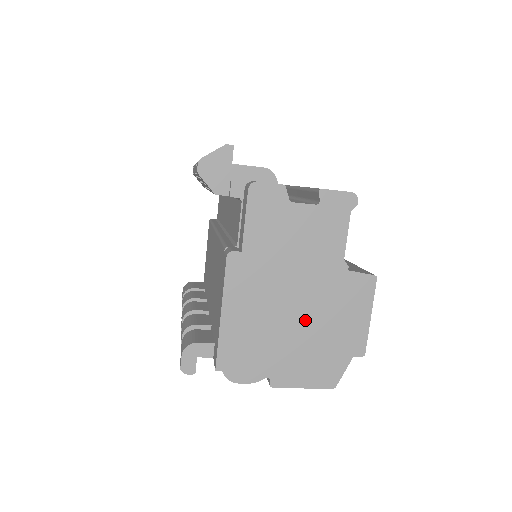
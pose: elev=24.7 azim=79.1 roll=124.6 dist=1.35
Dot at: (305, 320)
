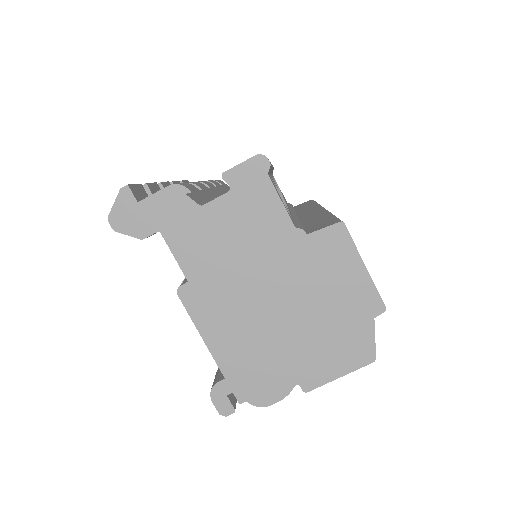
Dot at: (295, 310)
